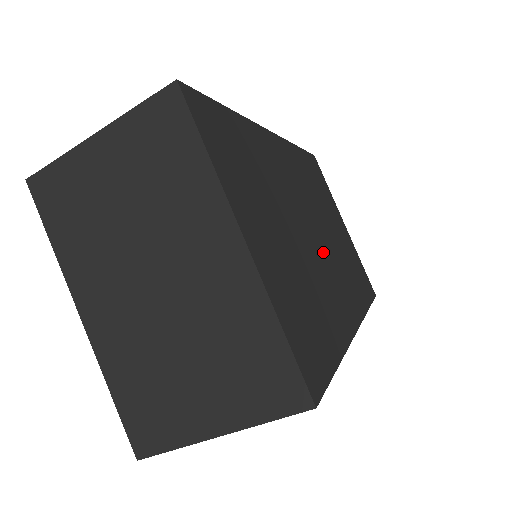
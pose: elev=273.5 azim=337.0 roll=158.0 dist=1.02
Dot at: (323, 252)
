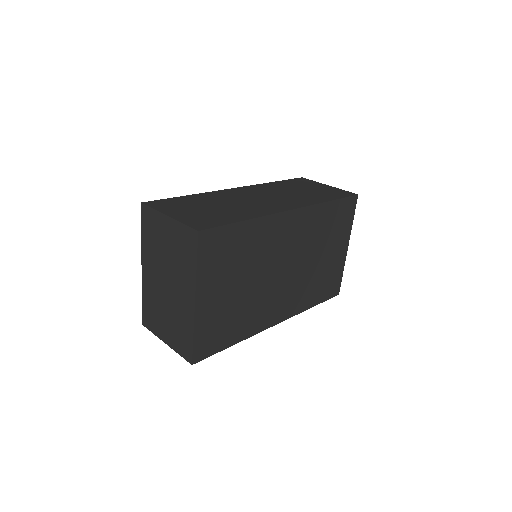
Dot at: (280, 284)
